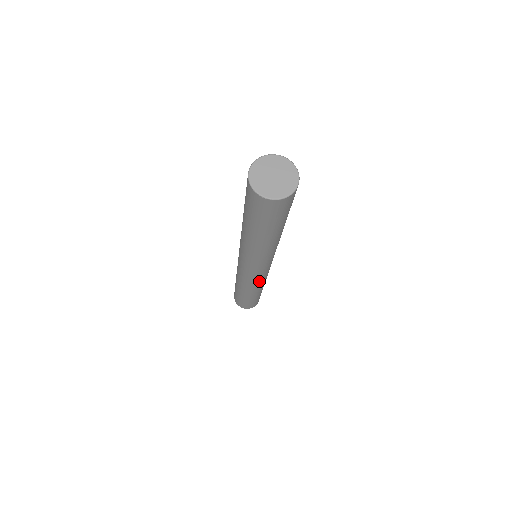
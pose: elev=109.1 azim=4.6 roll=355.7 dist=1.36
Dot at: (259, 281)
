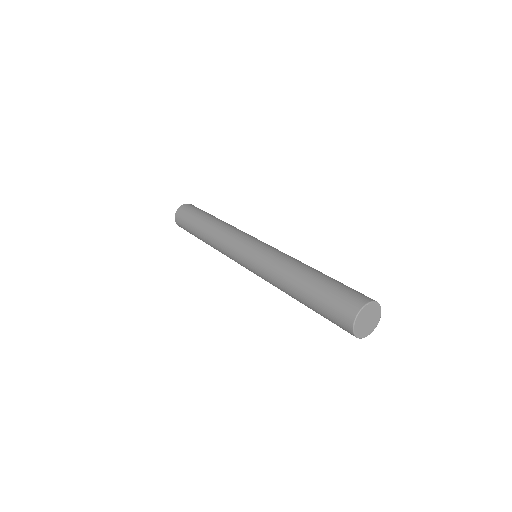
Dot at: occluded
